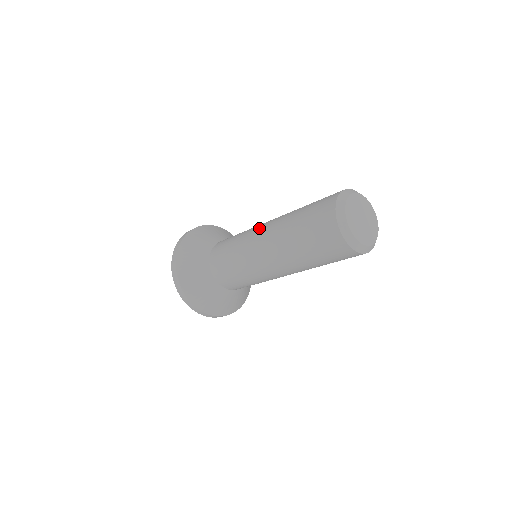
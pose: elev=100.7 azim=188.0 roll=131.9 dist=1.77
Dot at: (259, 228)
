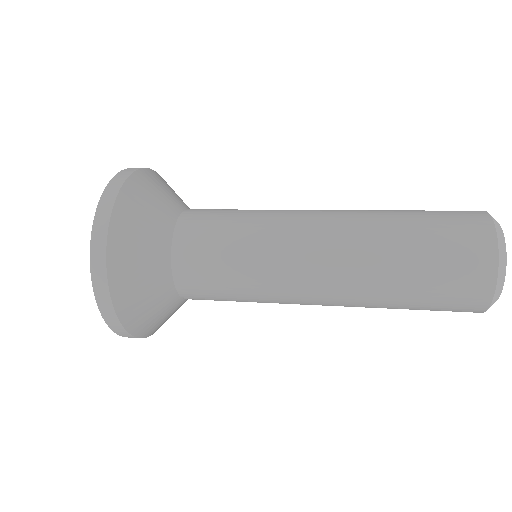
Dot at: (308, 211)
